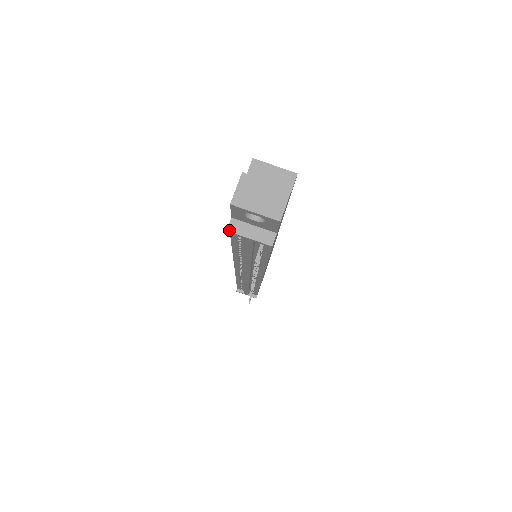
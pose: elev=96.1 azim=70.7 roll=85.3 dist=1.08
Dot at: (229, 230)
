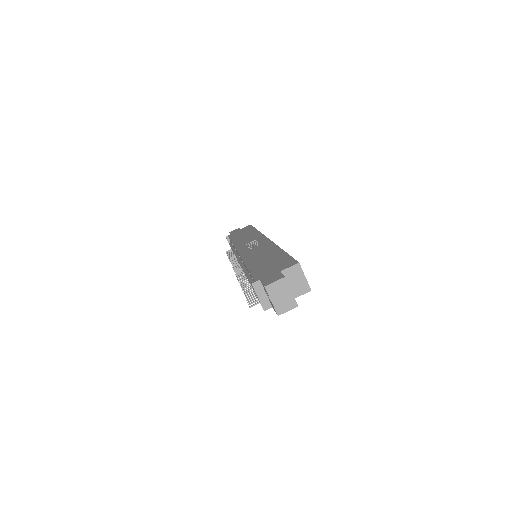
Dot at: (253, 284)
